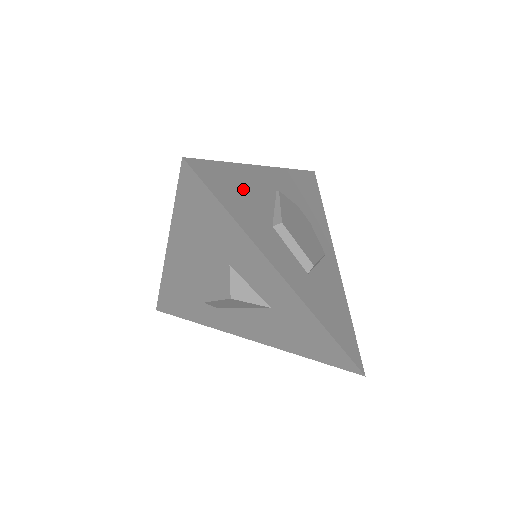
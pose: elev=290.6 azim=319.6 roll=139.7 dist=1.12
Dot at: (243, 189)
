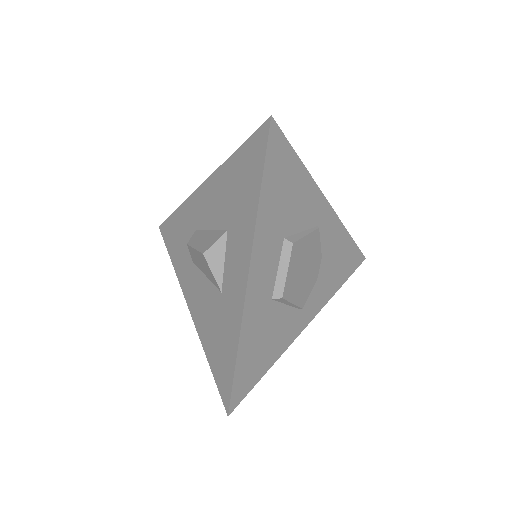
Dot at: (292, 190)
